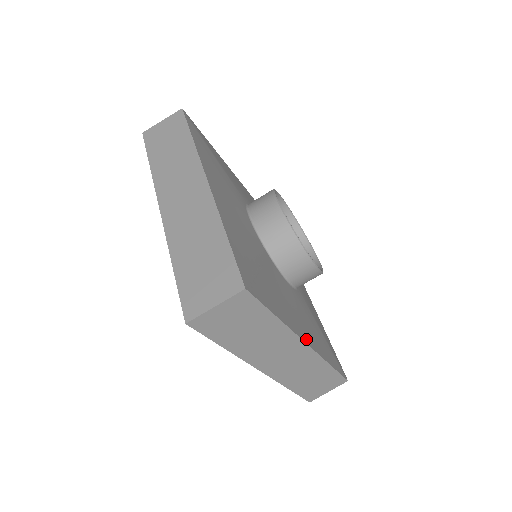
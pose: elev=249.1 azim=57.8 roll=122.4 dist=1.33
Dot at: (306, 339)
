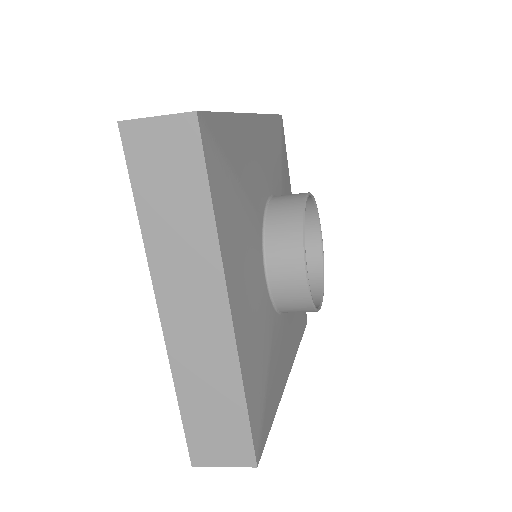
Dot at: (288, 371)
